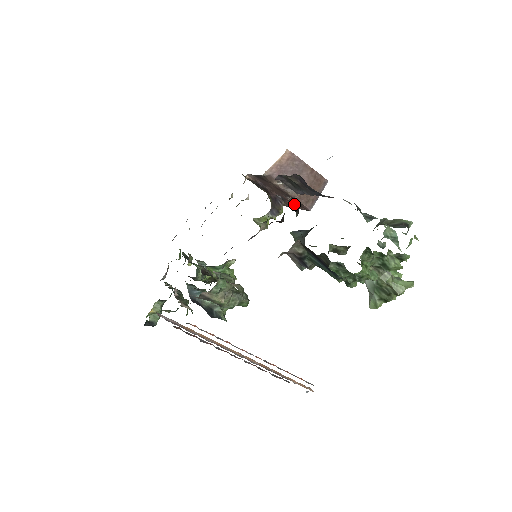
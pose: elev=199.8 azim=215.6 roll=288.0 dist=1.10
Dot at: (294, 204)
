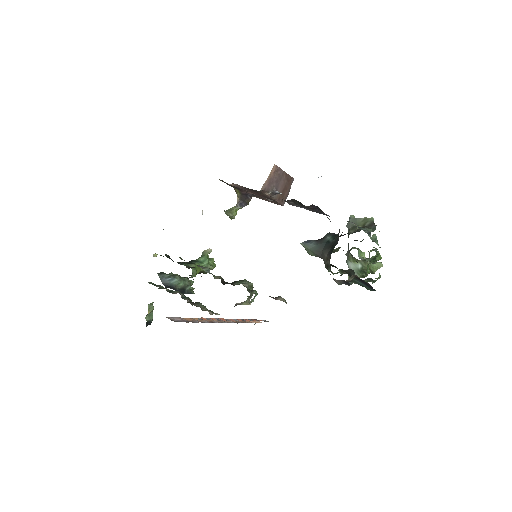
Dot at: (265, 199)
